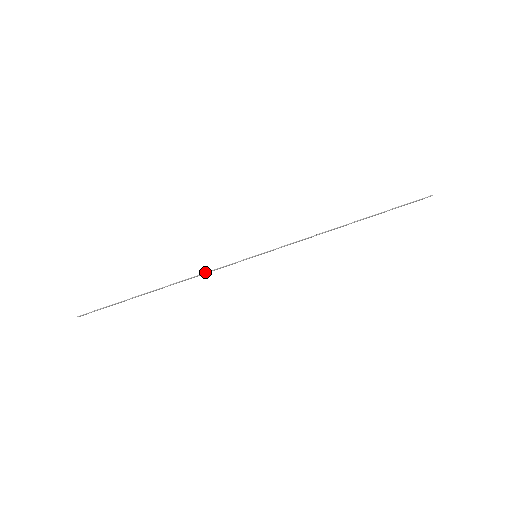
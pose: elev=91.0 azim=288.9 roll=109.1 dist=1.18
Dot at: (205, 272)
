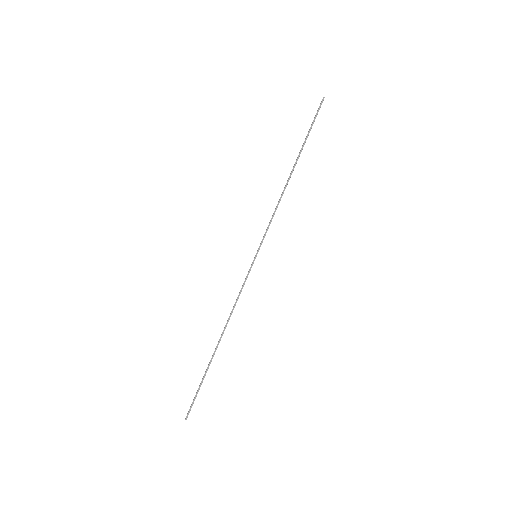
Dot at: (235, 302)
